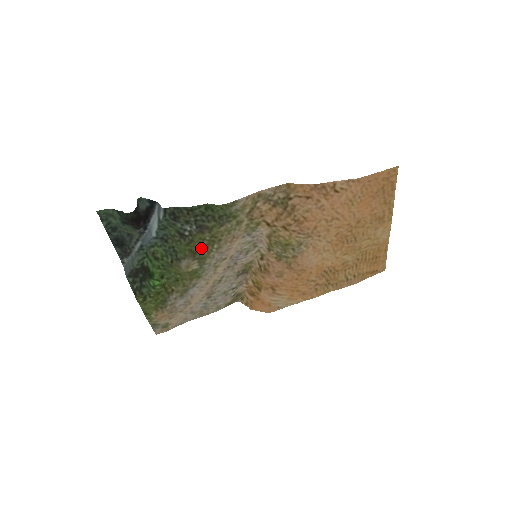
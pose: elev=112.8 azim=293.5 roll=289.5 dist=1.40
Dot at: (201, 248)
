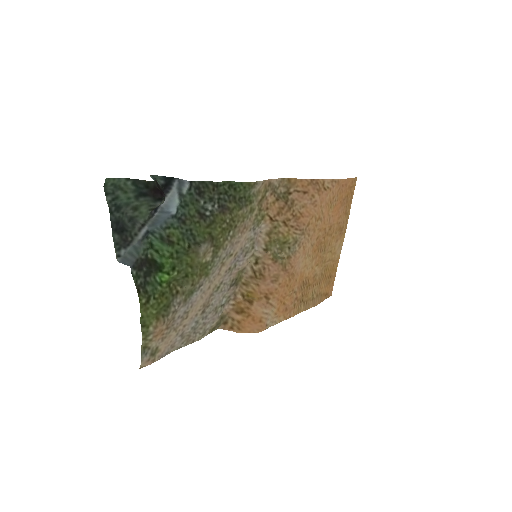
Dot at: (220, 232)
